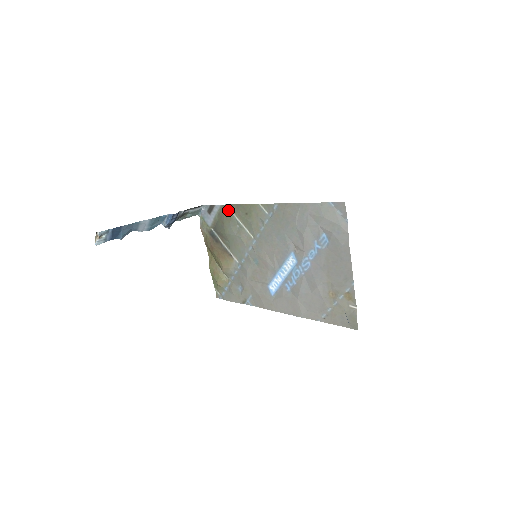
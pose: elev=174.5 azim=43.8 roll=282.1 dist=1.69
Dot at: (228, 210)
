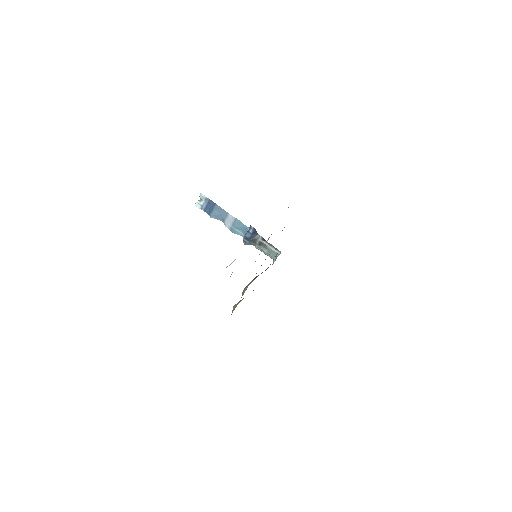
Dot at: occluded
